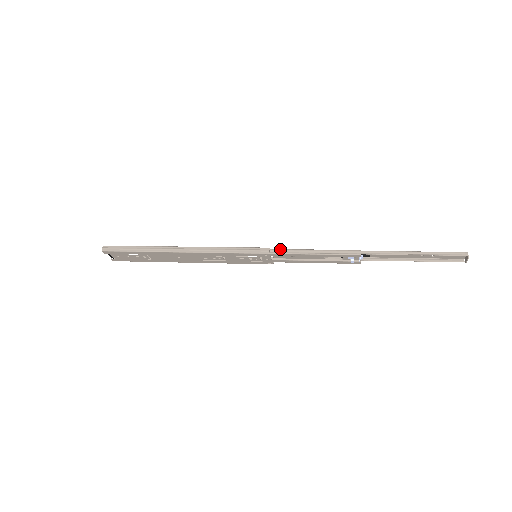
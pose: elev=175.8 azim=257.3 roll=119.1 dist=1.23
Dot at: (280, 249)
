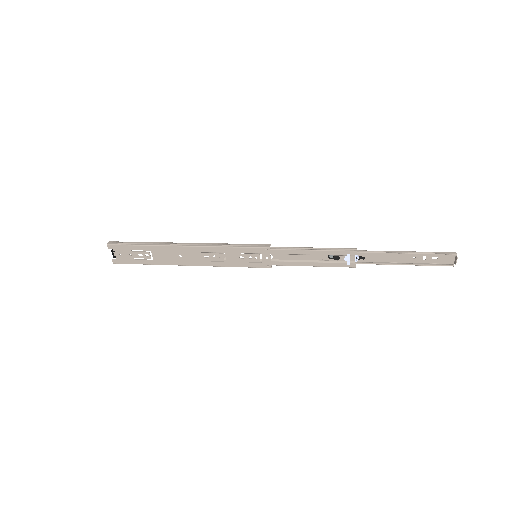
Dot at: occluded
